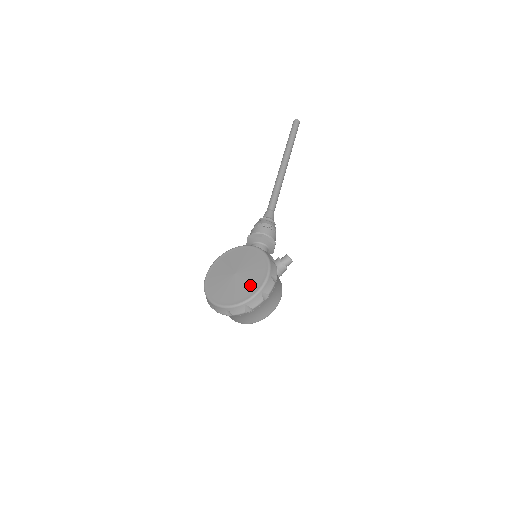
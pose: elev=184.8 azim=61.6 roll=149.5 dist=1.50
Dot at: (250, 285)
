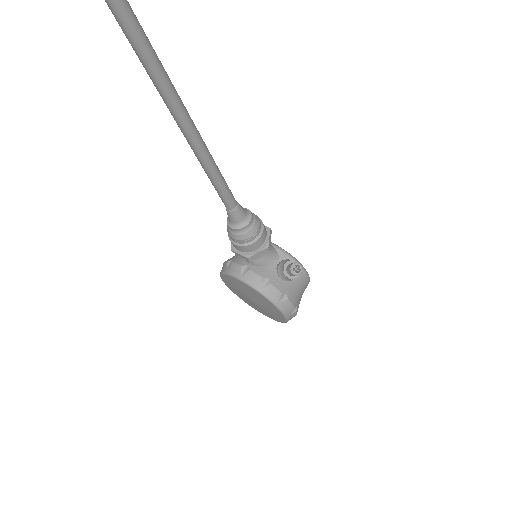
Dot at: (274, 316)
